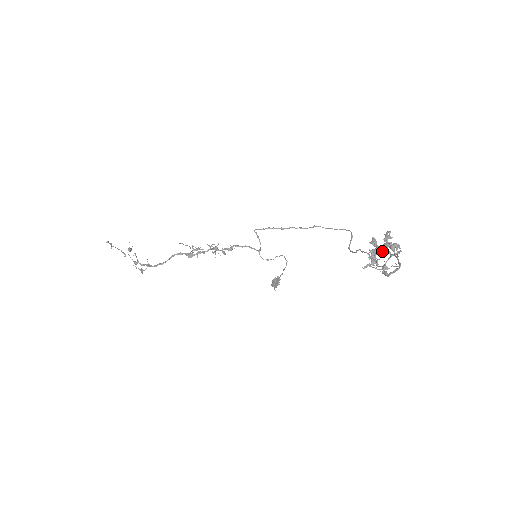
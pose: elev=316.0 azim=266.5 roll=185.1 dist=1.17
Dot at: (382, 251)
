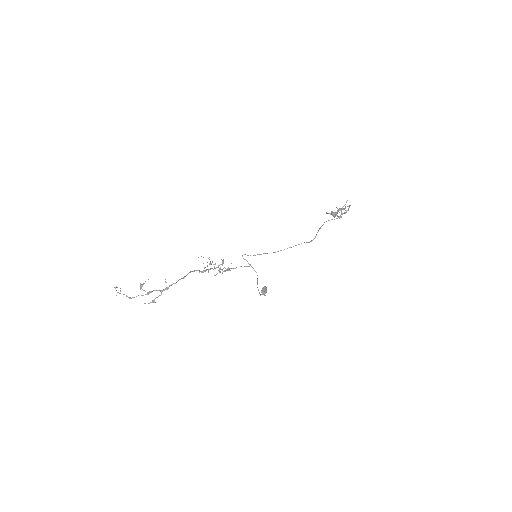
Dot at: (335, 213)
